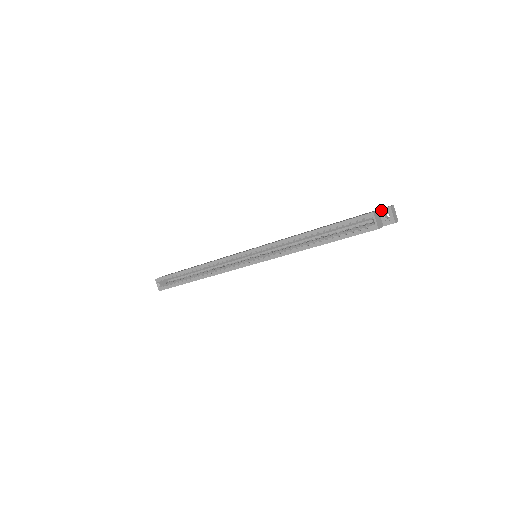
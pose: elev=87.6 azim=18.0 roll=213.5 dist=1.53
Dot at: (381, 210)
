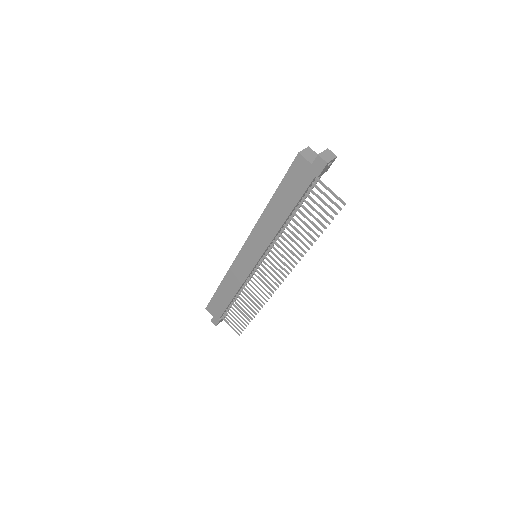
Dot at: occluded
